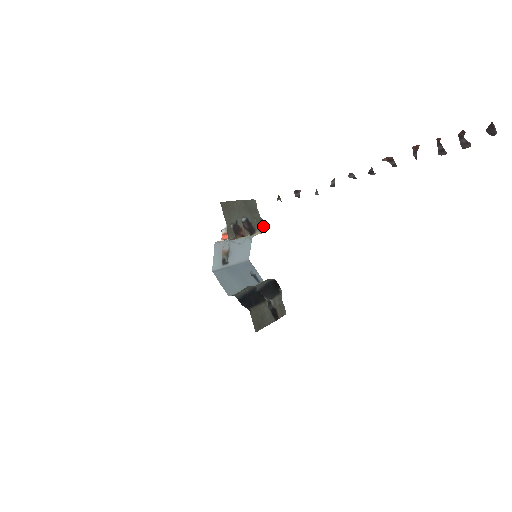
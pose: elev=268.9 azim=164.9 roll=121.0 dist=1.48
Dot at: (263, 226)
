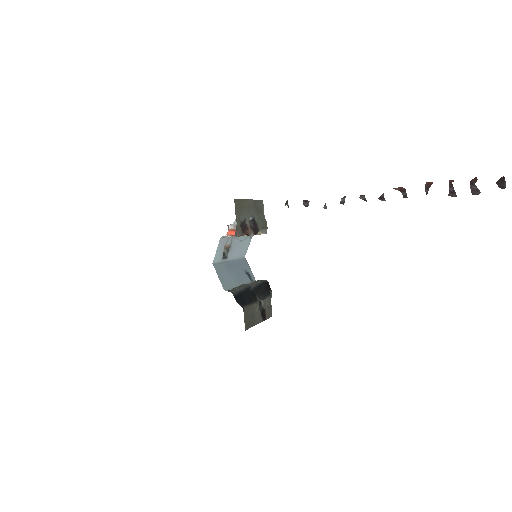
Dot at: (266, 227)
